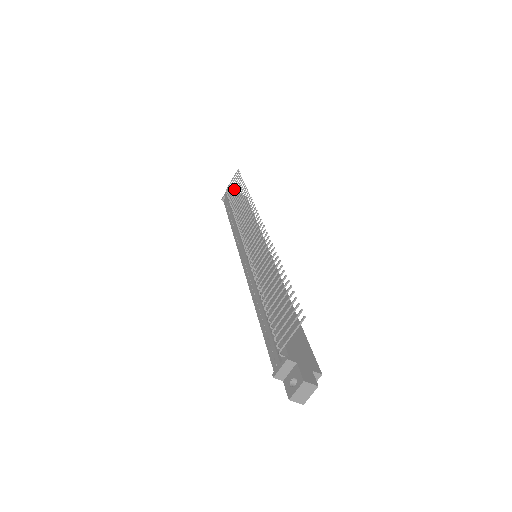
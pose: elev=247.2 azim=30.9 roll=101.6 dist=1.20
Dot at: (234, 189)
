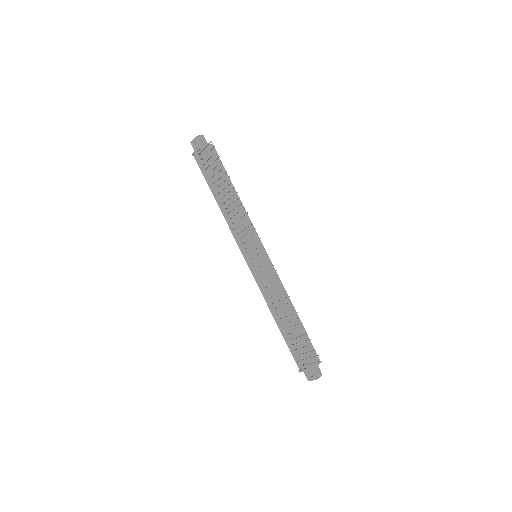
Dot at: (214, 168)
